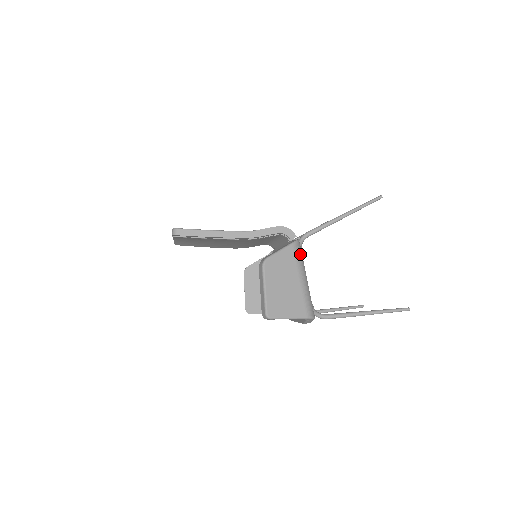
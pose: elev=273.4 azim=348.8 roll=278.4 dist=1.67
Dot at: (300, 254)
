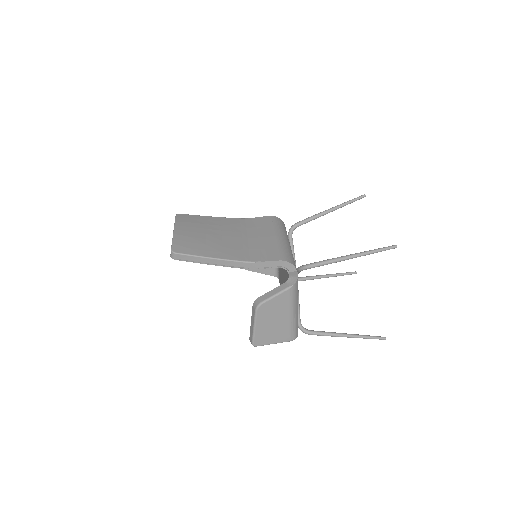
Dot at: (295, 293)
